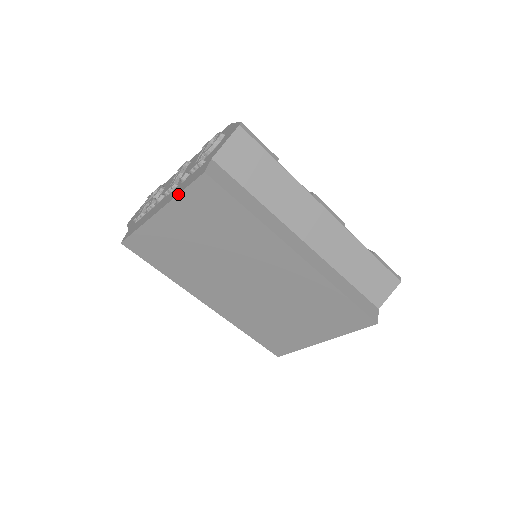
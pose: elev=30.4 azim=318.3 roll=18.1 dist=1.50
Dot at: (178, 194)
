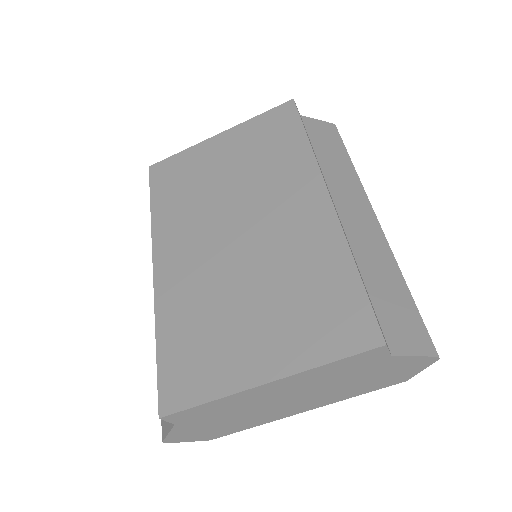
Dot at: (253, 118)
